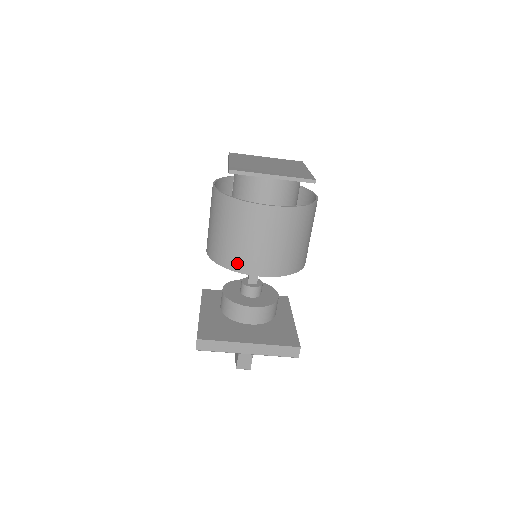
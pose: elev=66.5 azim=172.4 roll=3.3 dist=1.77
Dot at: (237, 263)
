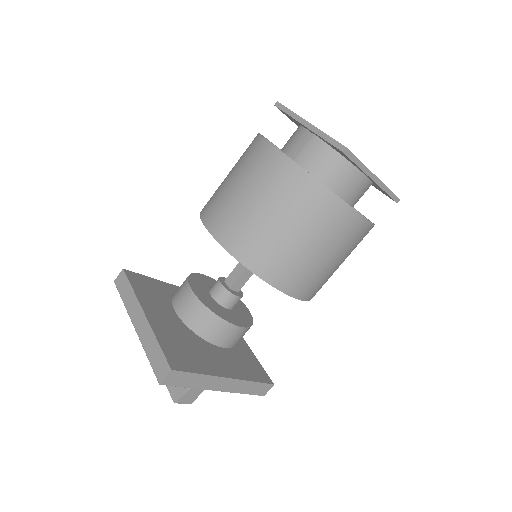
Dot at: (280, 275)
